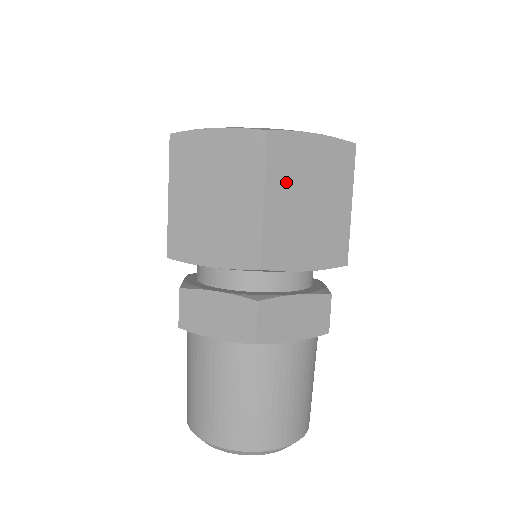
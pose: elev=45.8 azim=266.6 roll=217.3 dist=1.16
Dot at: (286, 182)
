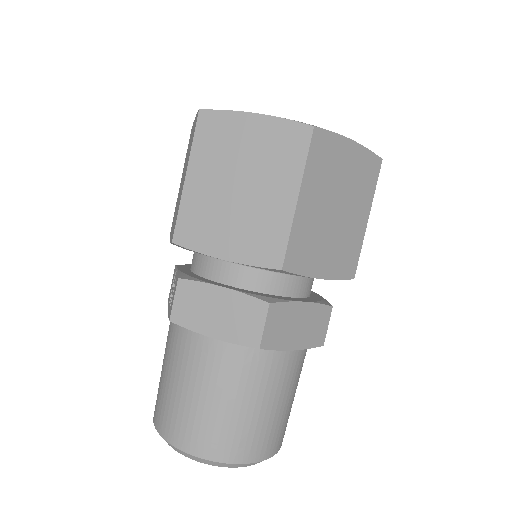
Dot at: (320, 184)
